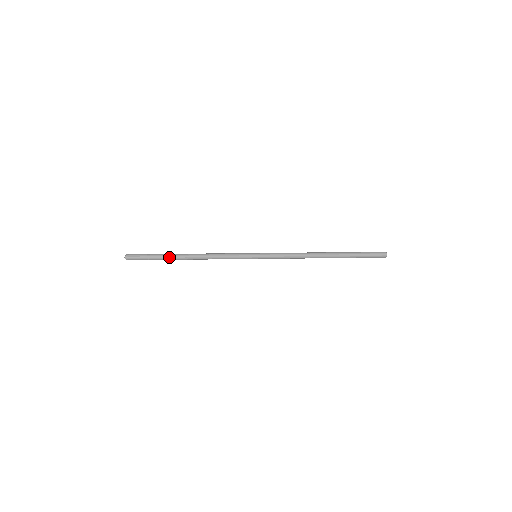
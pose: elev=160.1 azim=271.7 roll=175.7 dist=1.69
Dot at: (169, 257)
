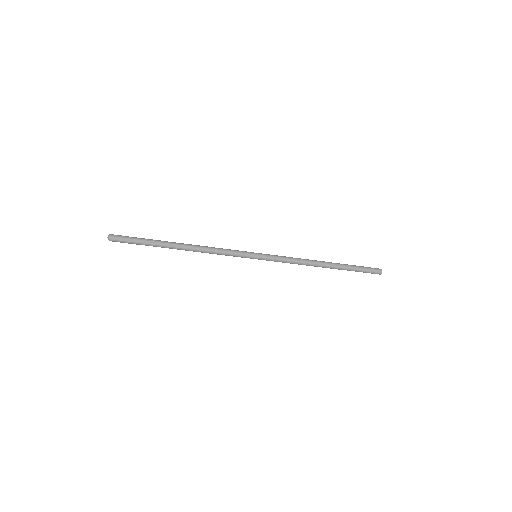
Dot at: (161, 245)
